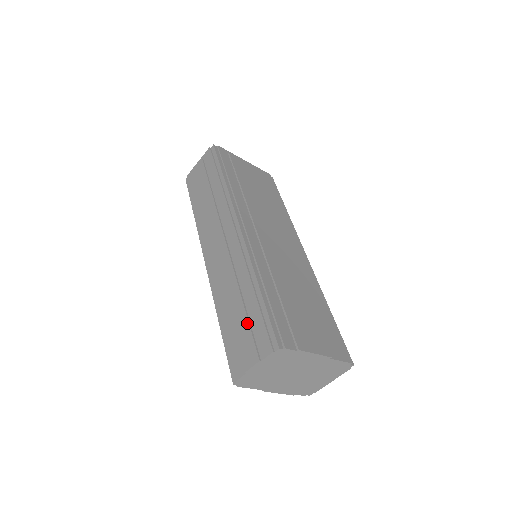
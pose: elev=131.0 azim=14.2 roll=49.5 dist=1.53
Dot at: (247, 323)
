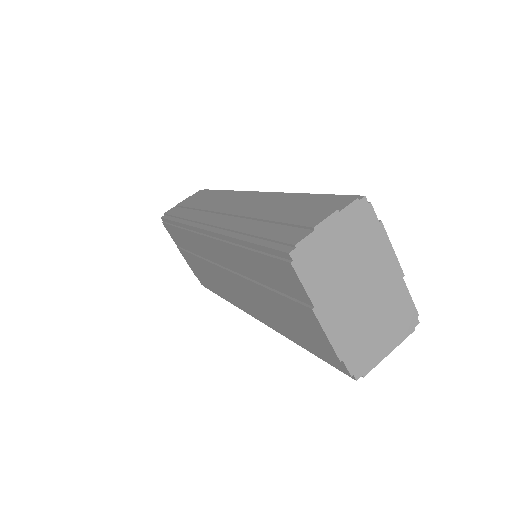
Dot at: (301, 207)
